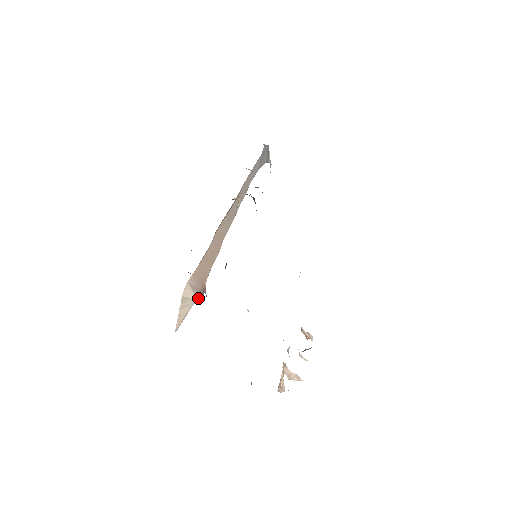
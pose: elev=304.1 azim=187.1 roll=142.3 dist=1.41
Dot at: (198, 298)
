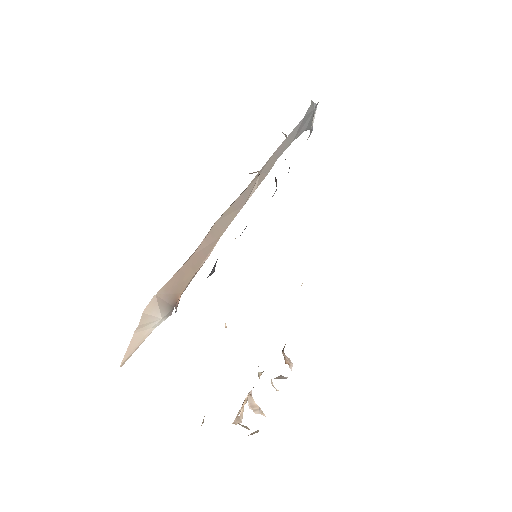
Dot at: (164, 316)
